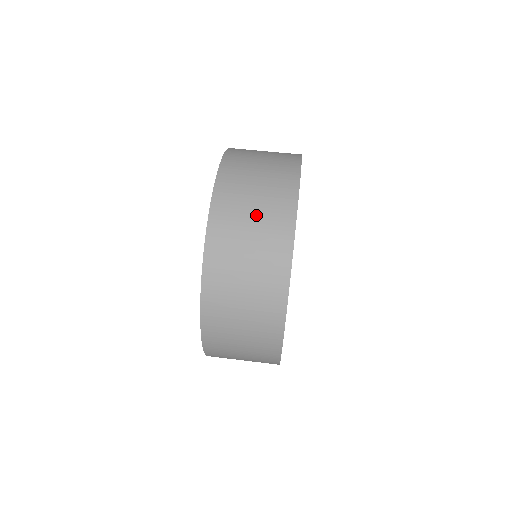
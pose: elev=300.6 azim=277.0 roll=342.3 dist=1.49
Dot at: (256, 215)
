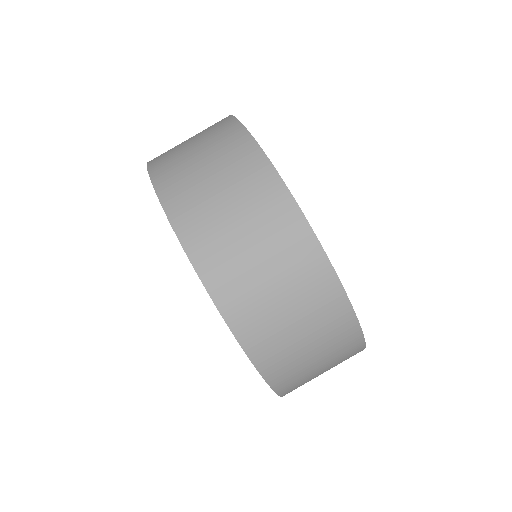
Dot at: (241, 218)
